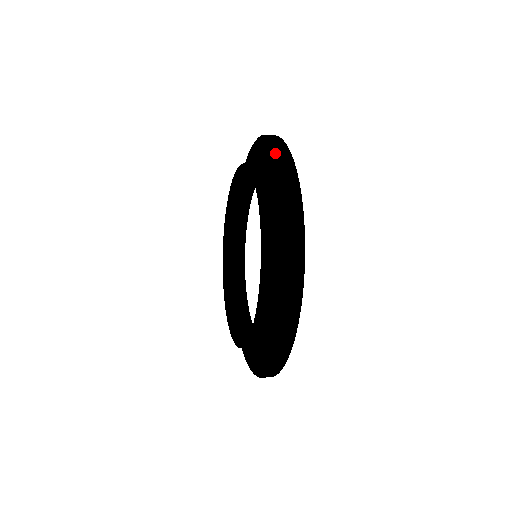
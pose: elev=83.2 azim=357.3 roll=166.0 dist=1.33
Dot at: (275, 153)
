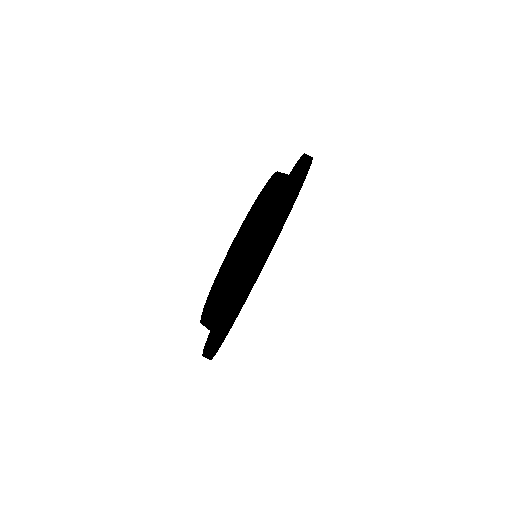
Dot at: occluded
